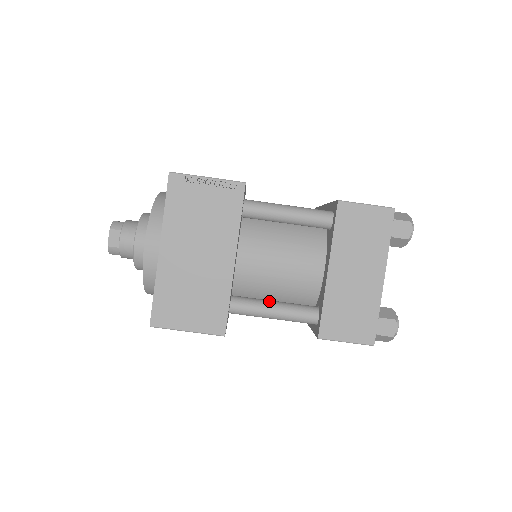
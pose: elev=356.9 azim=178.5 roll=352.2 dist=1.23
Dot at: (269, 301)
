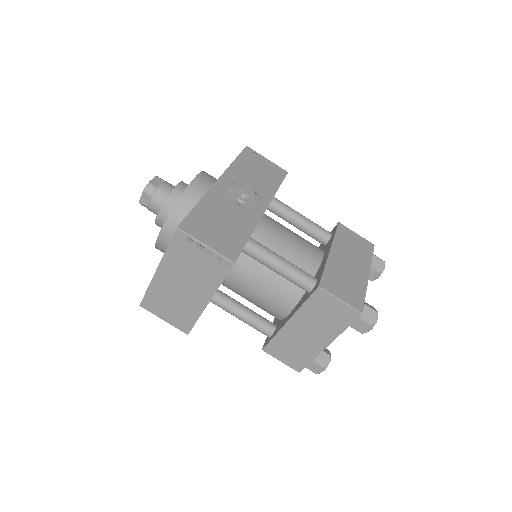
Dot at: (241, 308)
